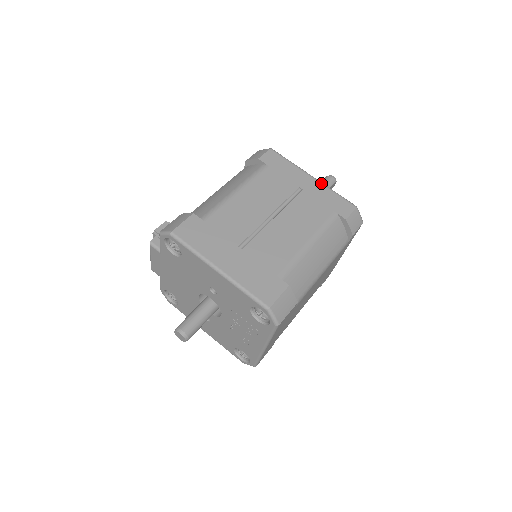
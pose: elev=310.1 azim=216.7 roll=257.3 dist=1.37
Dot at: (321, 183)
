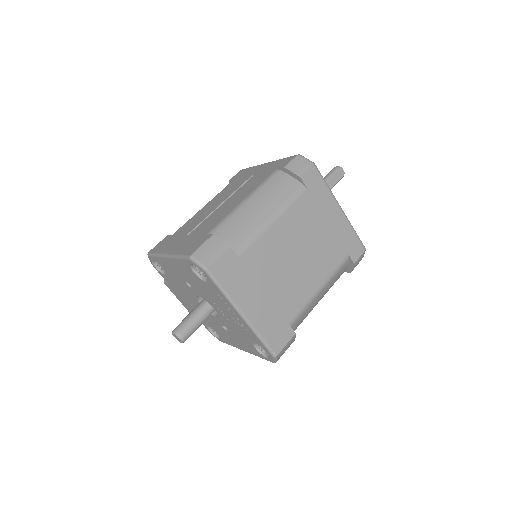
Dot at: (272, 161)
